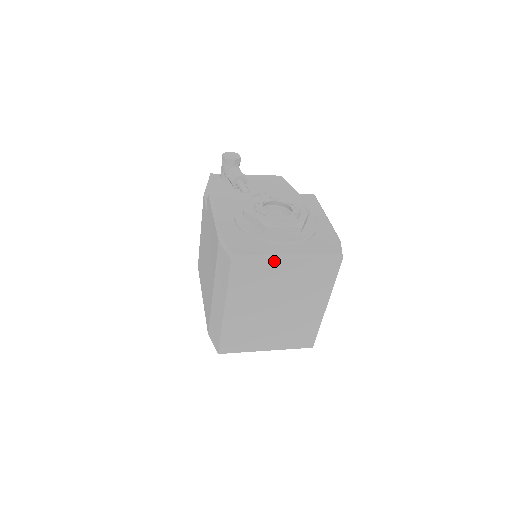
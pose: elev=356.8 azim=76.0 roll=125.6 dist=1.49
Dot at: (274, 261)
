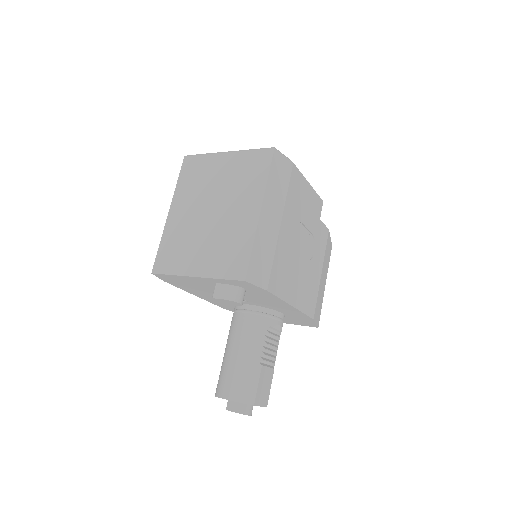
Dot at: (215, 156)
